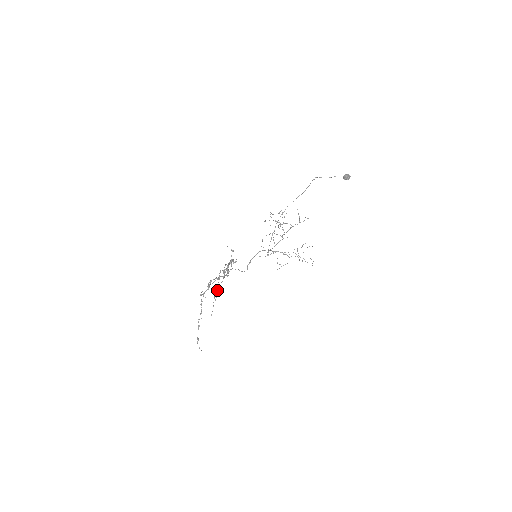
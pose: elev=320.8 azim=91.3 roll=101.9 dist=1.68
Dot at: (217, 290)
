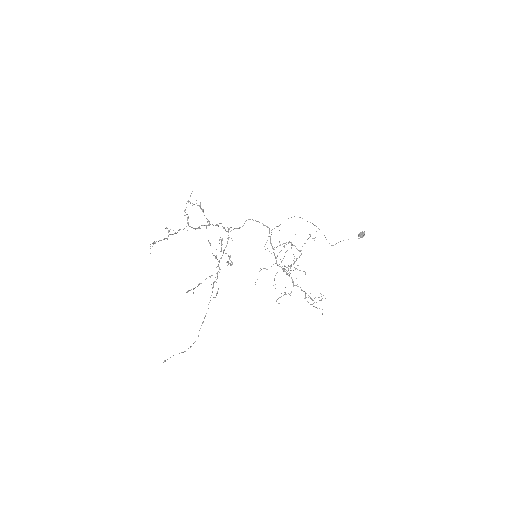
Dot at: occluded
